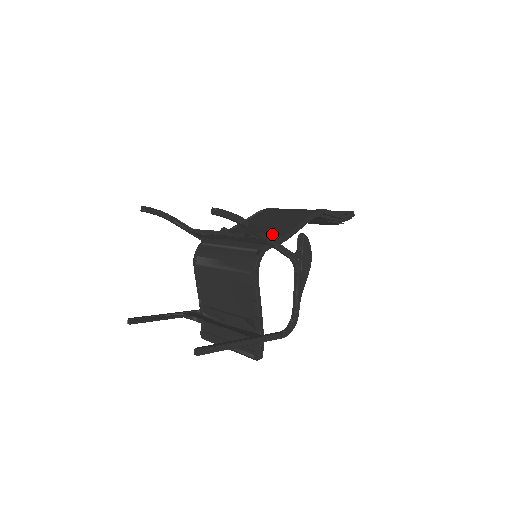
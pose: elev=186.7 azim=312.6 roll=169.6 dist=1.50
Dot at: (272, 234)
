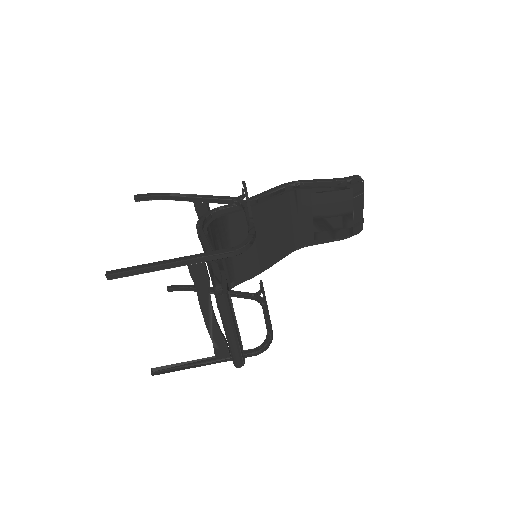
Dot at: occluded
